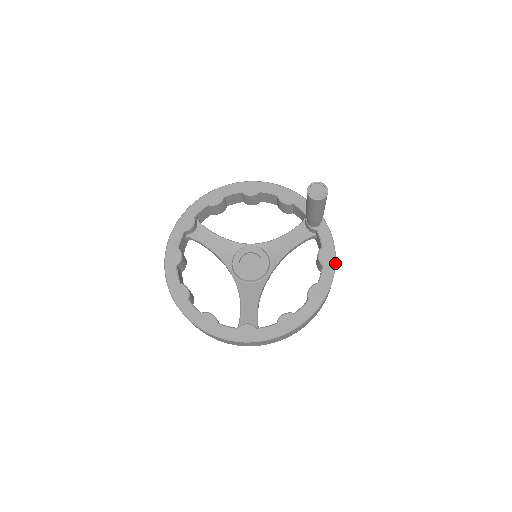
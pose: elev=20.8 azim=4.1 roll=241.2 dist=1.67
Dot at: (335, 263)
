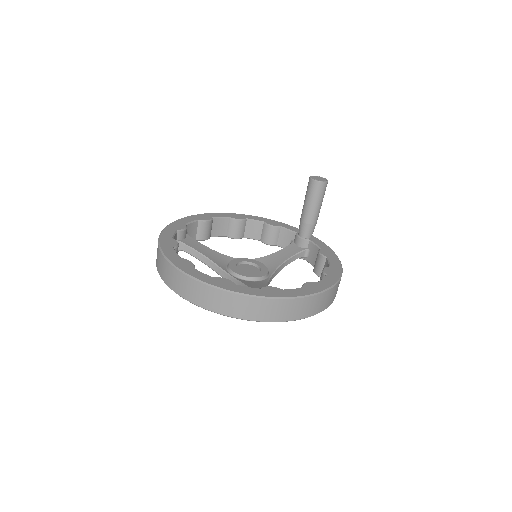
Dot at: occluded
